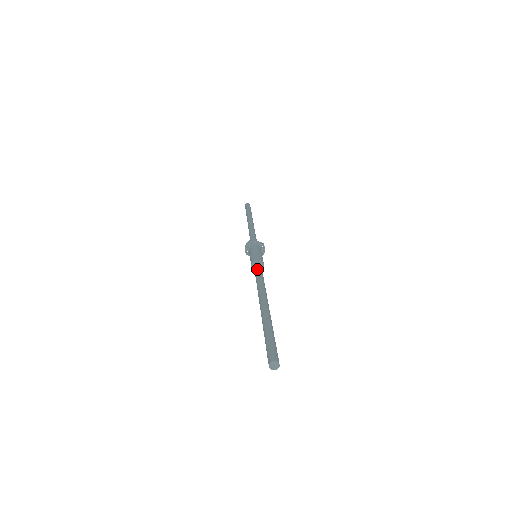
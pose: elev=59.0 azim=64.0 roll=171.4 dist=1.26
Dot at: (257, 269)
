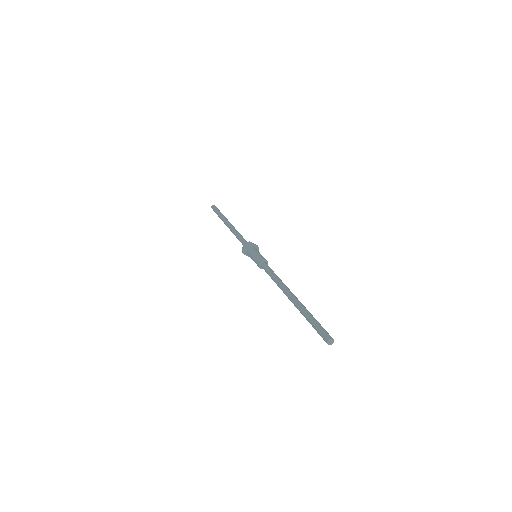
Dot at: (268, 268)
